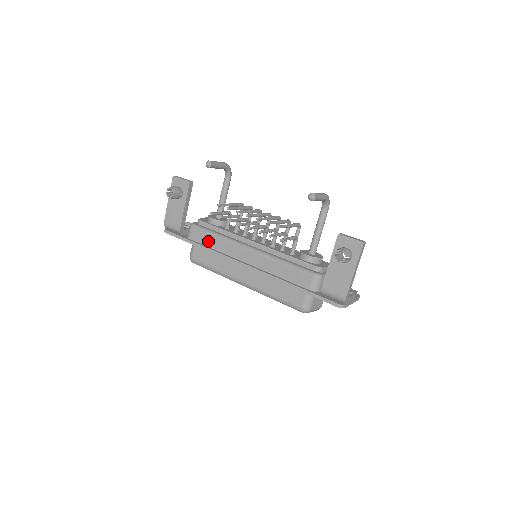
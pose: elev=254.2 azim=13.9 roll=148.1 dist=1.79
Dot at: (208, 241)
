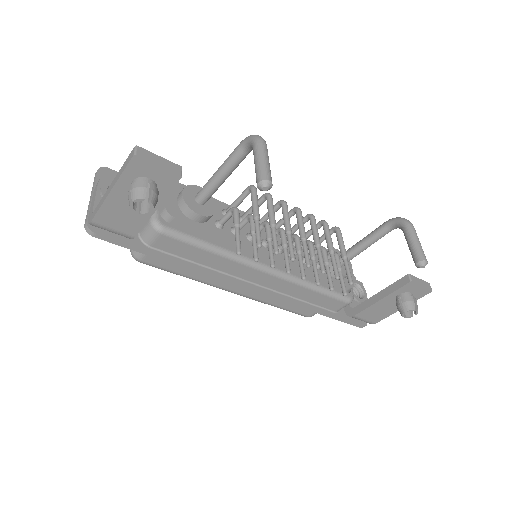
Dot at: (193, 255)
